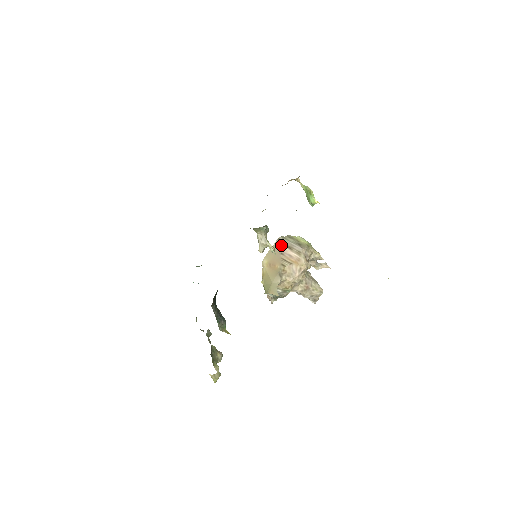
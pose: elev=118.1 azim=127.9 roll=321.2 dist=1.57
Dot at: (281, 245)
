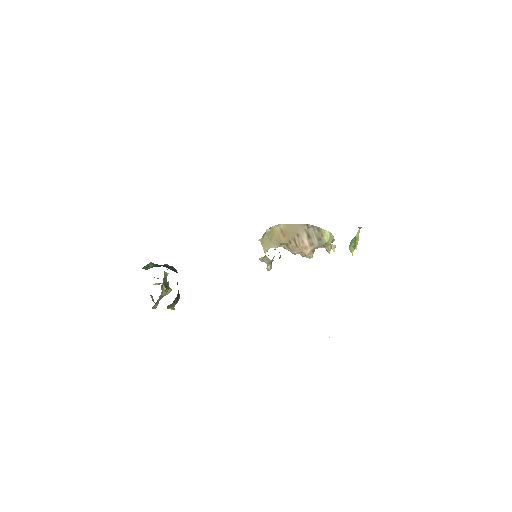
Dot at: (304, 230)
